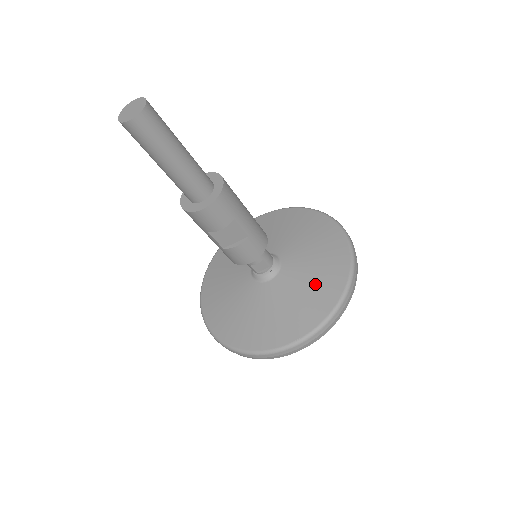
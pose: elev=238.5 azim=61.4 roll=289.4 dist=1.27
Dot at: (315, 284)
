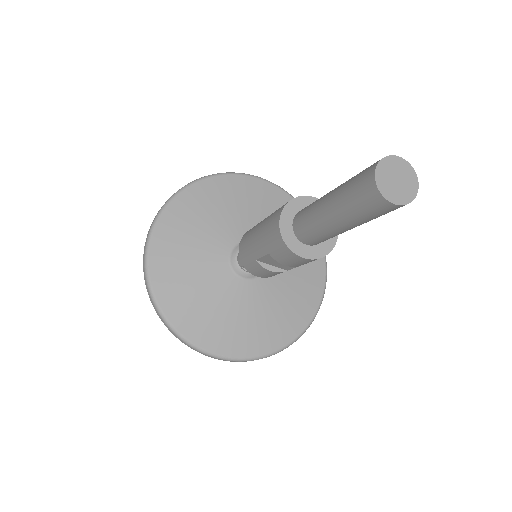
Dot at: (278, 316)
